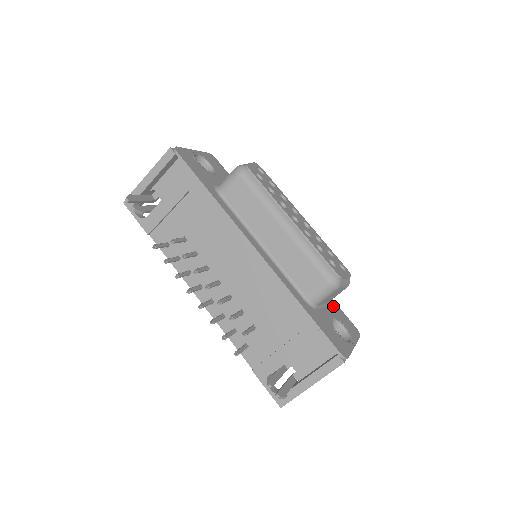
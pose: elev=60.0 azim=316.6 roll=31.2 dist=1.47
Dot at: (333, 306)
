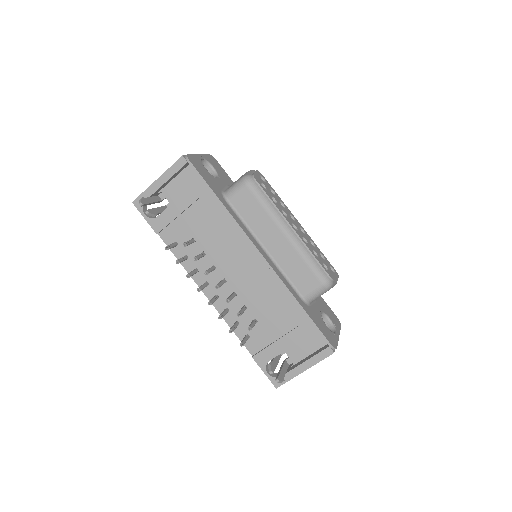
Dot at: (320, 300)
